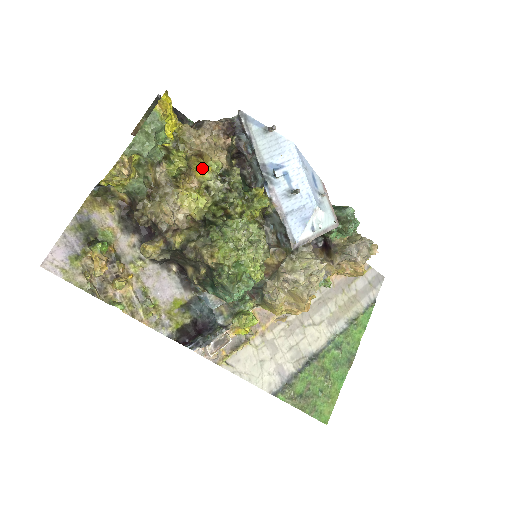
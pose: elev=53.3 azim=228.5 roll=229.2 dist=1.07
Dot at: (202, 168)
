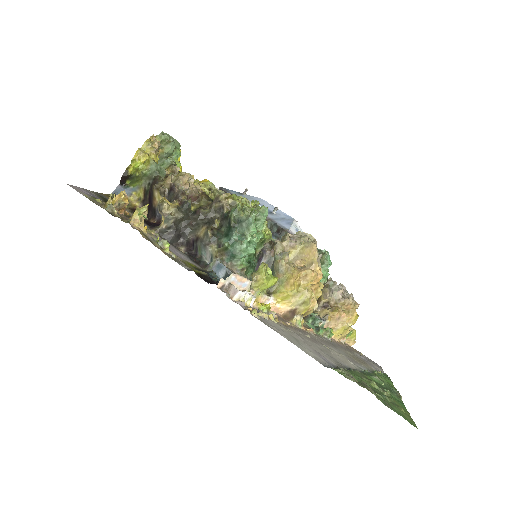
Dot at: (204, 182)
